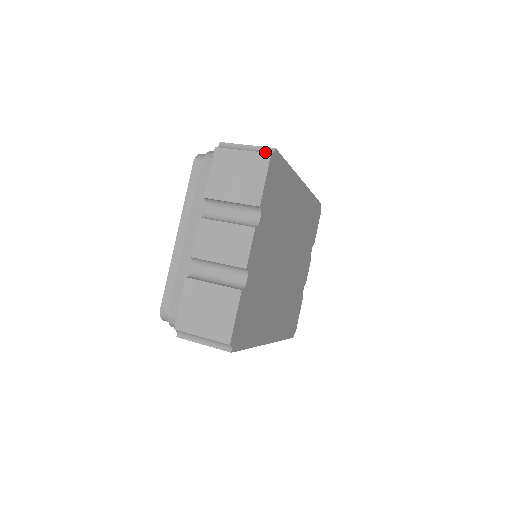
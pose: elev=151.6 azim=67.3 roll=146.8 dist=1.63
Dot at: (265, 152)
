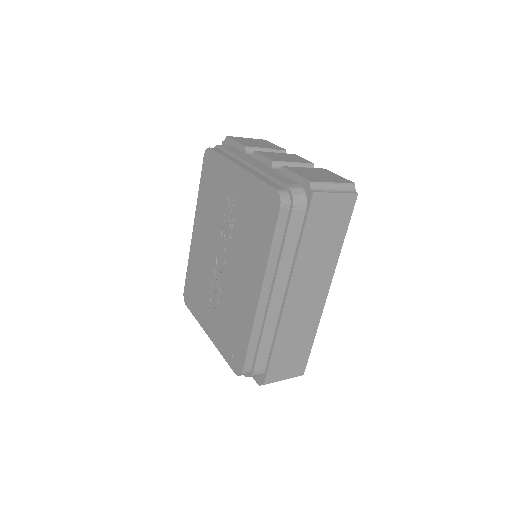
Dot at: occluded
